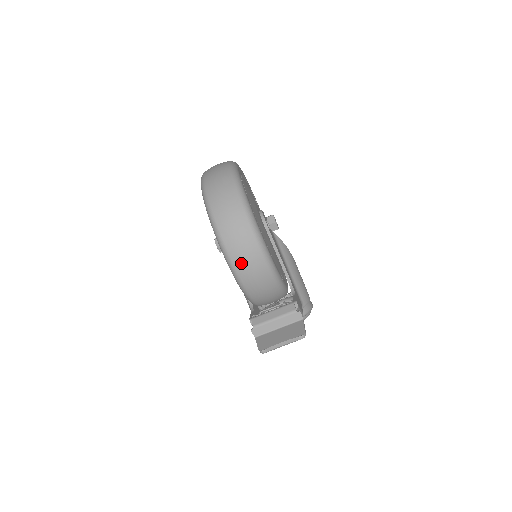
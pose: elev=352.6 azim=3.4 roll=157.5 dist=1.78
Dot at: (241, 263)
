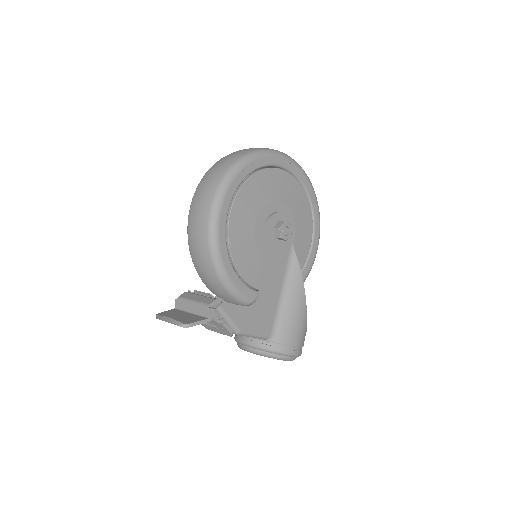
Dot at: (192, 226)
